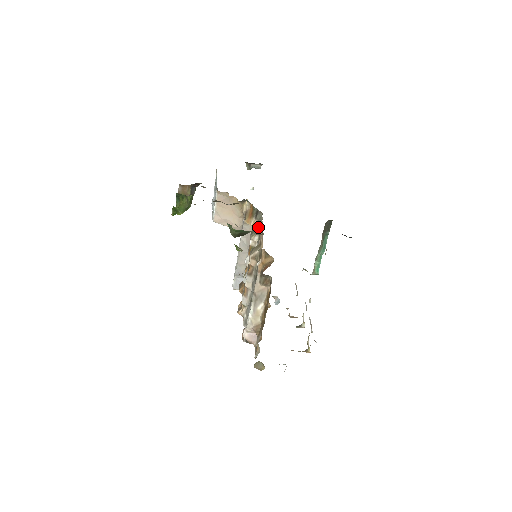
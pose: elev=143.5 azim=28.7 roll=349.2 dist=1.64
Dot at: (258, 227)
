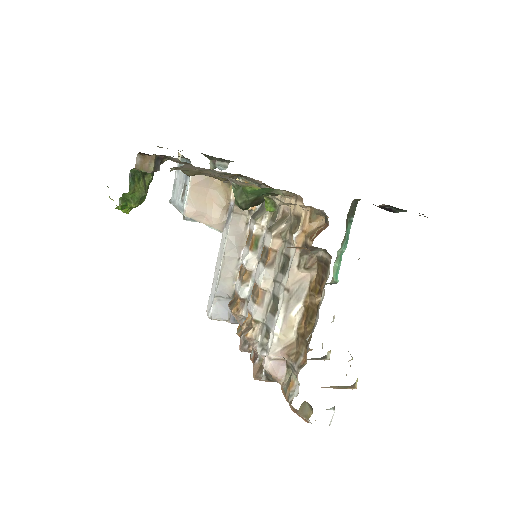
Dot at: (264, 206)
